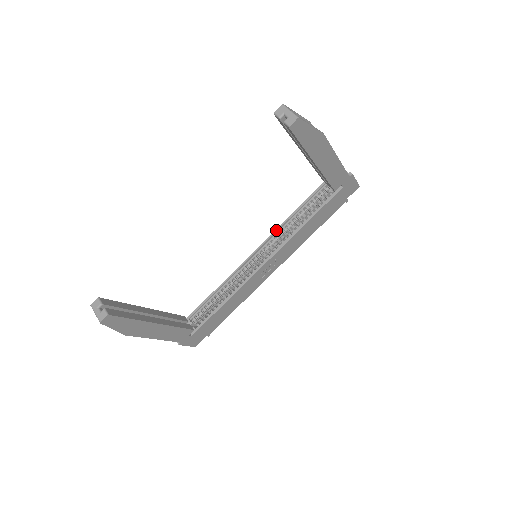
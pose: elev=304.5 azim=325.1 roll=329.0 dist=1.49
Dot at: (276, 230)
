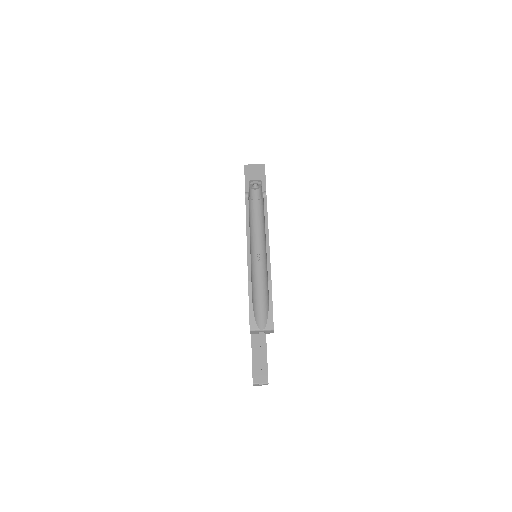
Dot at: occluded
